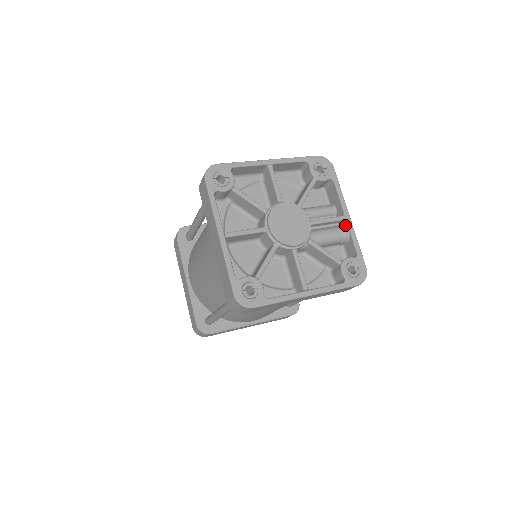
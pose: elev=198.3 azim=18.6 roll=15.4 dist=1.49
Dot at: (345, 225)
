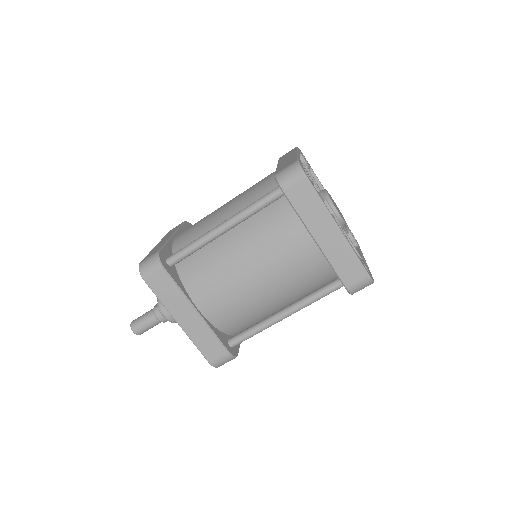
Dot at: occluded
